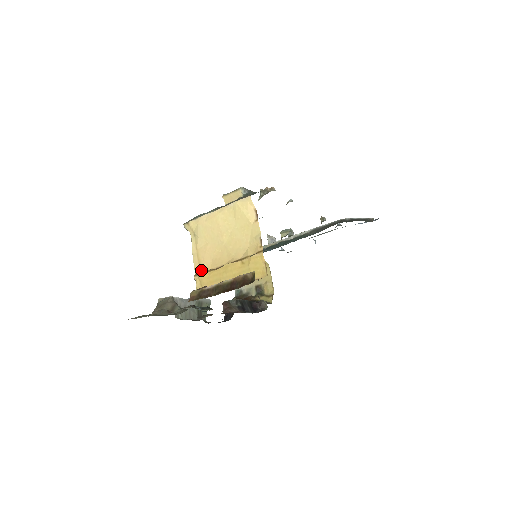
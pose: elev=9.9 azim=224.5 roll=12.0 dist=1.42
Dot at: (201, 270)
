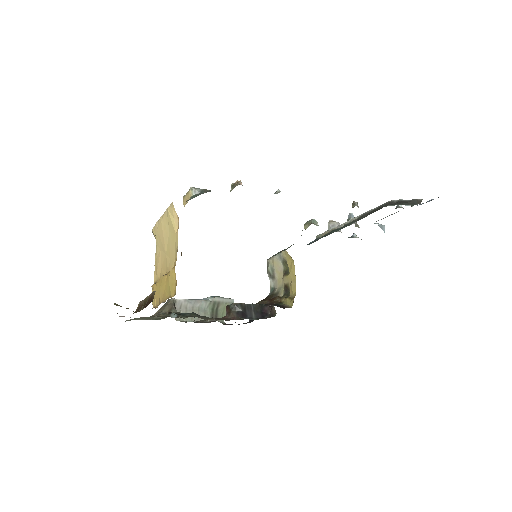
Dot at: (156, 279)
